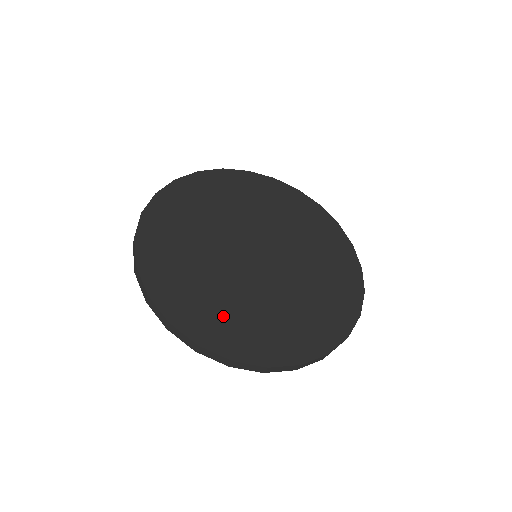
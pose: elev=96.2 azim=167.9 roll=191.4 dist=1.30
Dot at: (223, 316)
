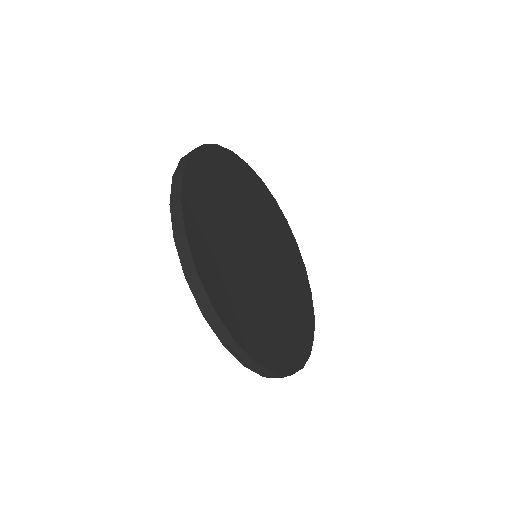
Dot at: (260, 327)
